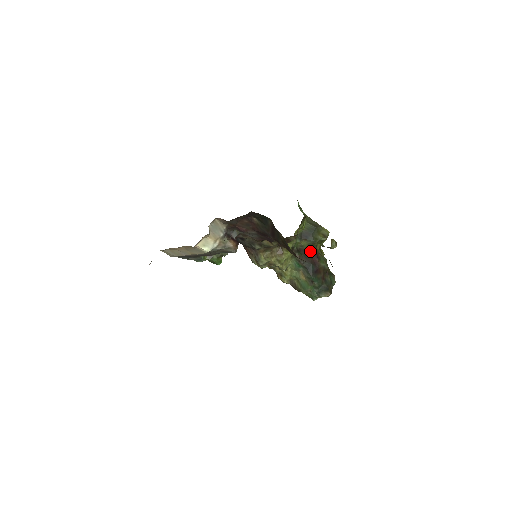
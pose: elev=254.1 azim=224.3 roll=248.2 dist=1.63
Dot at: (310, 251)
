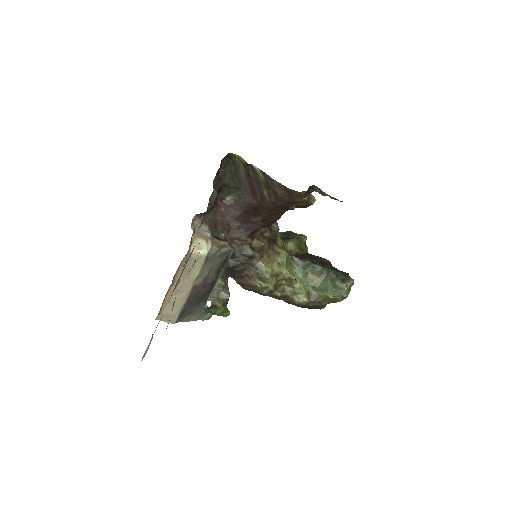
Dot at: (302, 254)
